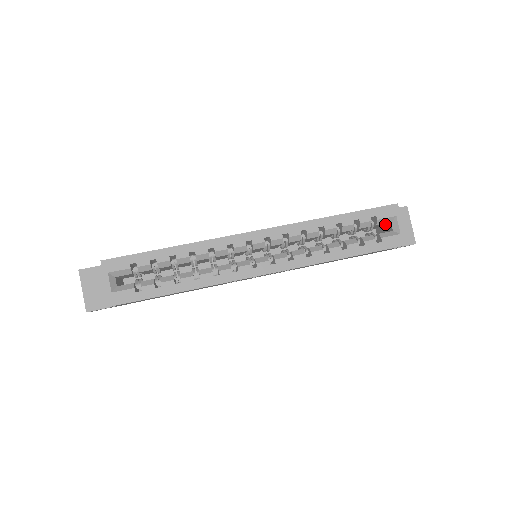
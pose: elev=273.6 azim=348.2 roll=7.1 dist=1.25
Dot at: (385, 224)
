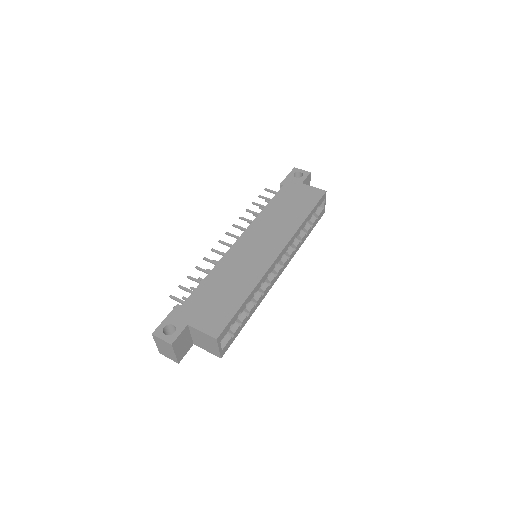
Dot at: occluded
